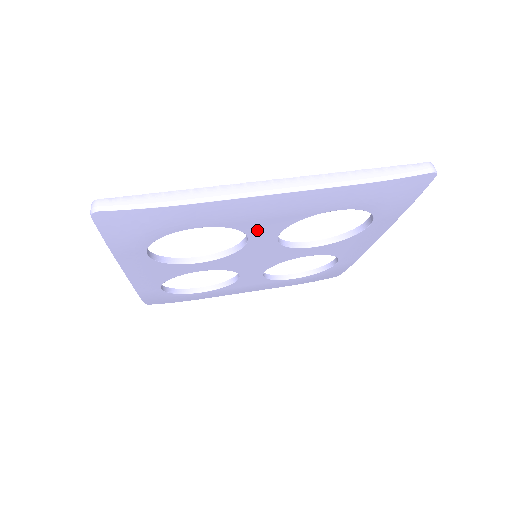
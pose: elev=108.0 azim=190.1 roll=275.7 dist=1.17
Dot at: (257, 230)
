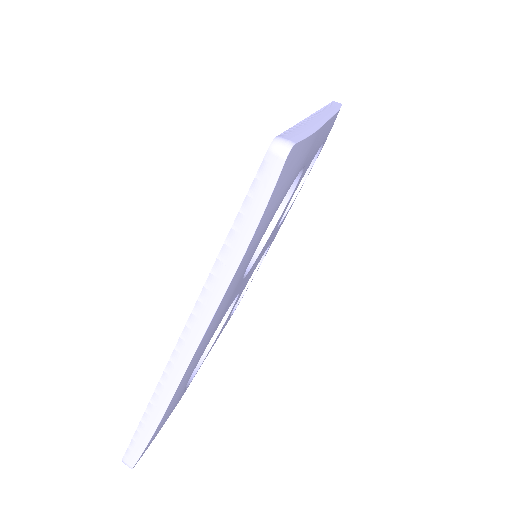
Dot at: (227, 308)
